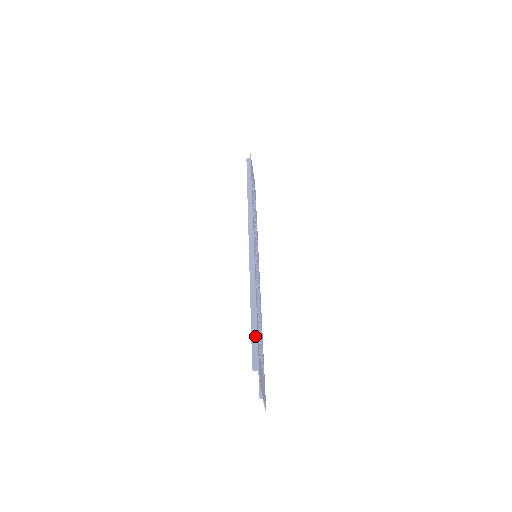
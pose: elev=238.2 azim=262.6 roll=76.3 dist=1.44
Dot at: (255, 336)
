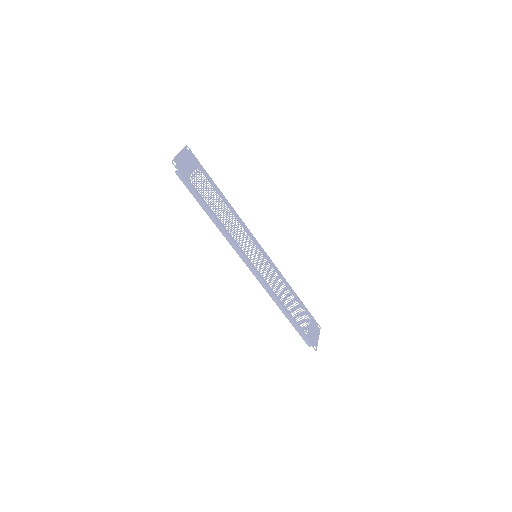
Dot at: (299, 331)
